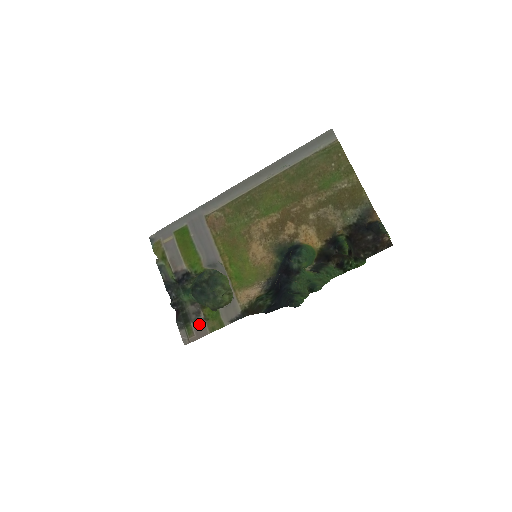
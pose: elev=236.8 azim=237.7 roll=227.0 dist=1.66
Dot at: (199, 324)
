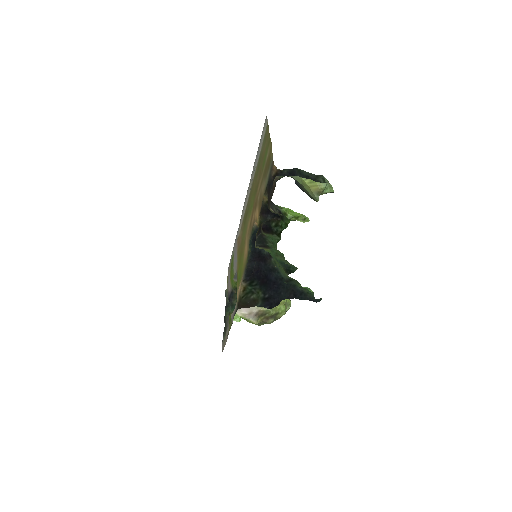
Dot at: occluded
